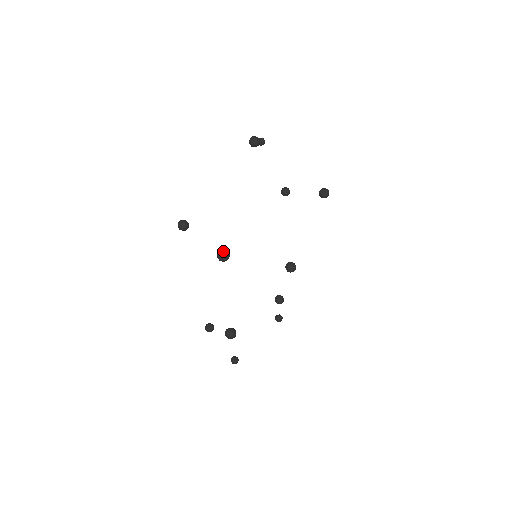
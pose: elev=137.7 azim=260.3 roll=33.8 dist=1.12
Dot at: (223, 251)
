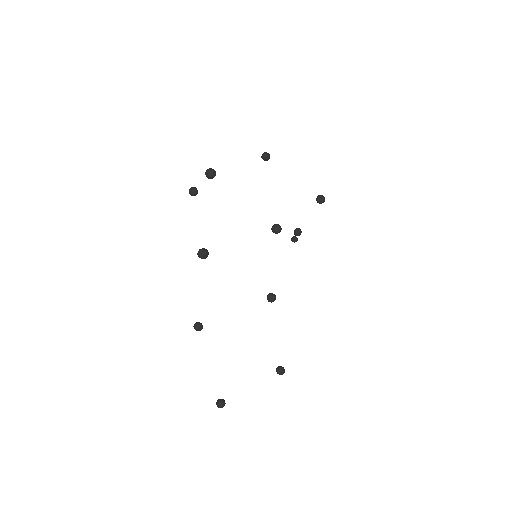
Dot at: (211, 168)
